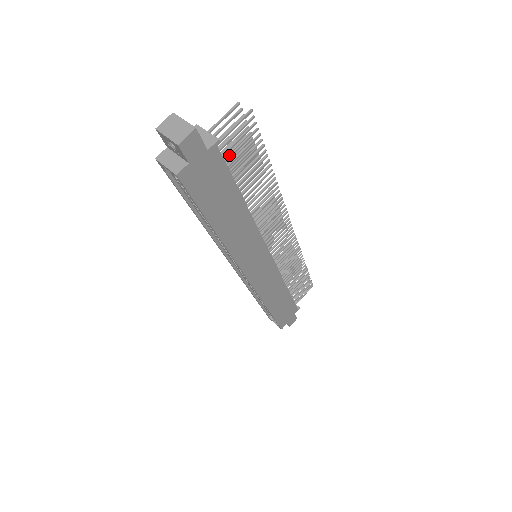
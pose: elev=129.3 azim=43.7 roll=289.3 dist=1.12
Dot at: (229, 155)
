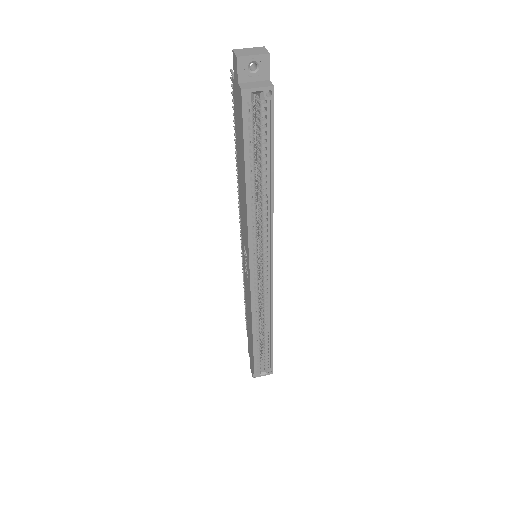
Dot at: occluded
